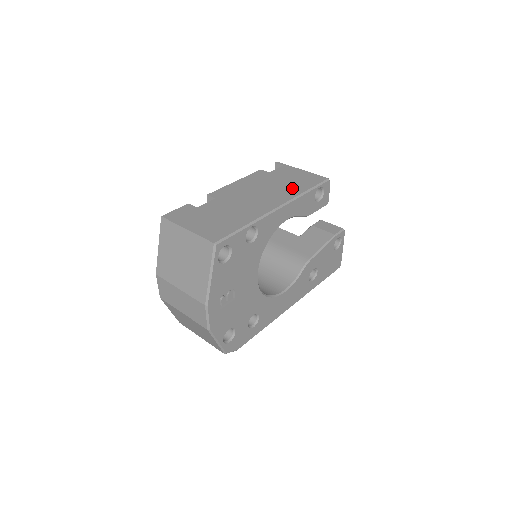
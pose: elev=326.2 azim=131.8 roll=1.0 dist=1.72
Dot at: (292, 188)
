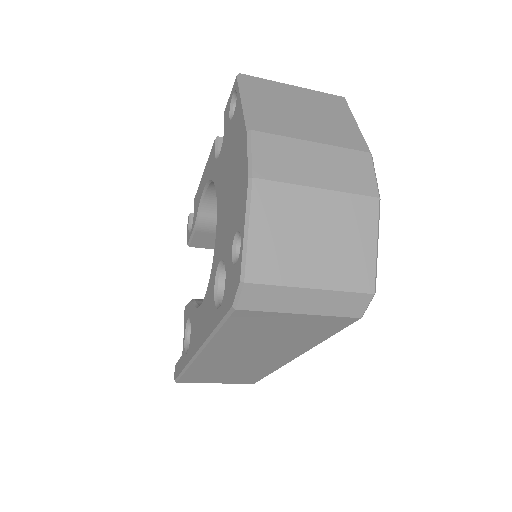
Dot at: occluded
